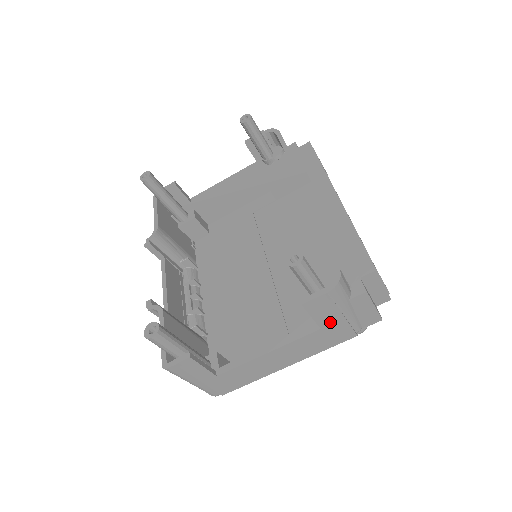
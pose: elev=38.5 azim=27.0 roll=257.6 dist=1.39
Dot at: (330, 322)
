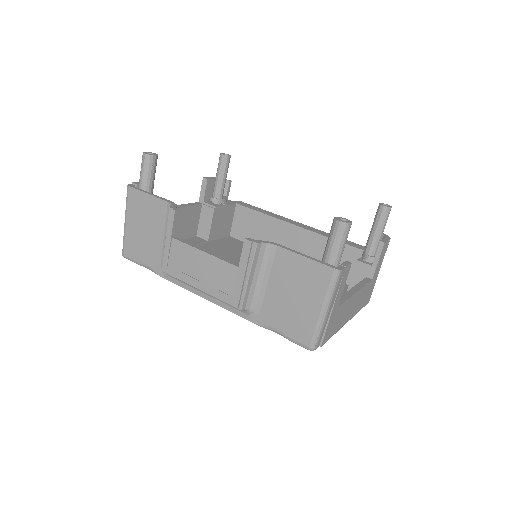
Dot at: (376, 275)
